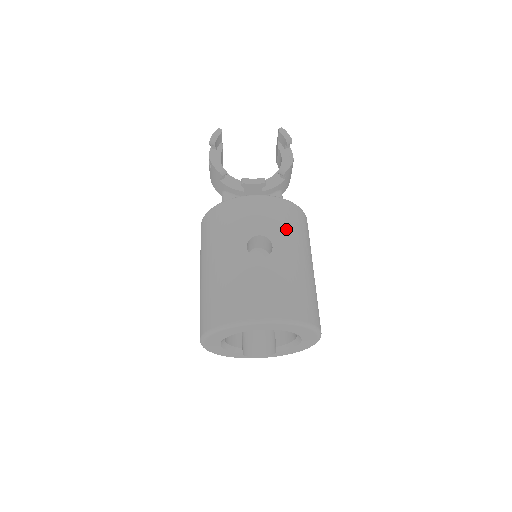
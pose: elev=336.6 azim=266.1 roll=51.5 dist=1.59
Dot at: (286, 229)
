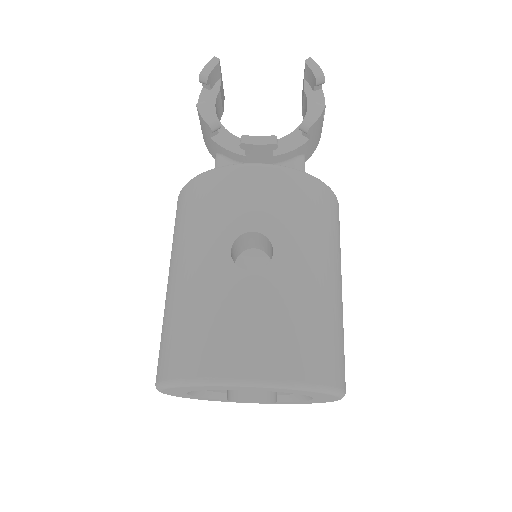
Dot at: (299, 222)
